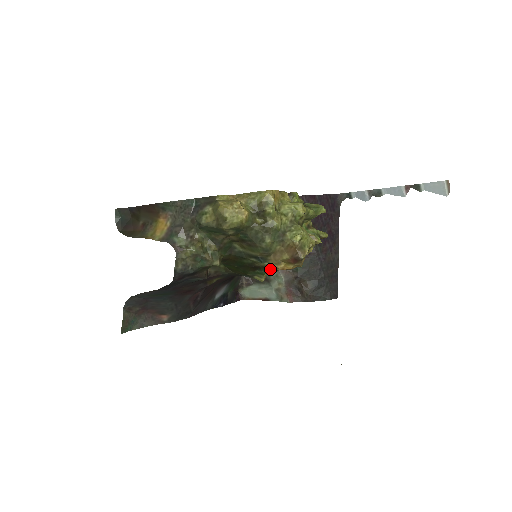
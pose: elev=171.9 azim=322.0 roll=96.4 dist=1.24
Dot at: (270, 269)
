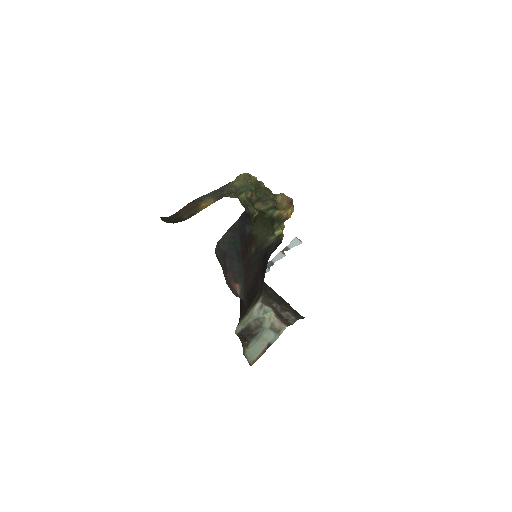
Dot at: (281, 218)
